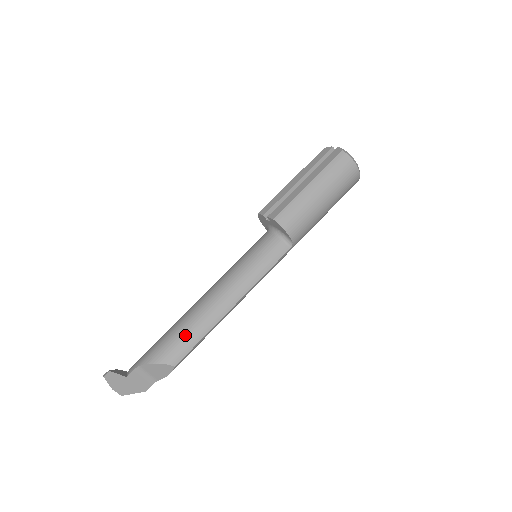
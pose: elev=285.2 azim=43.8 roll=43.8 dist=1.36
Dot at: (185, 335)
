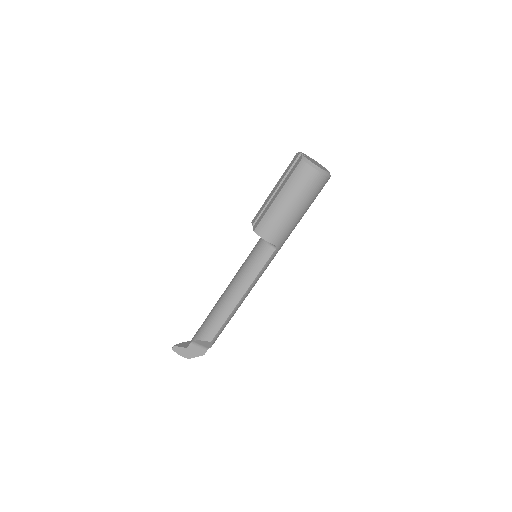
Dot at: (213, 321)
